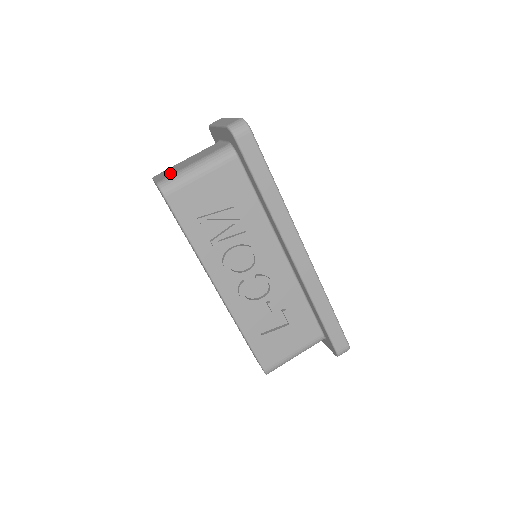
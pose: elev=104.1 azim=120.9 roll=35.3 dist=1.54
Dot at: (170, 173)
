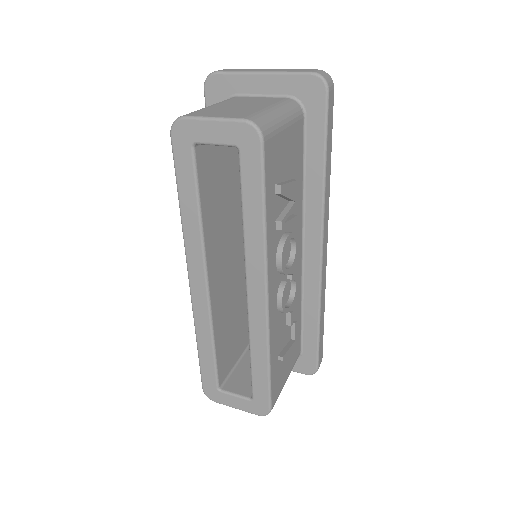
Dot at: (244, 112)
